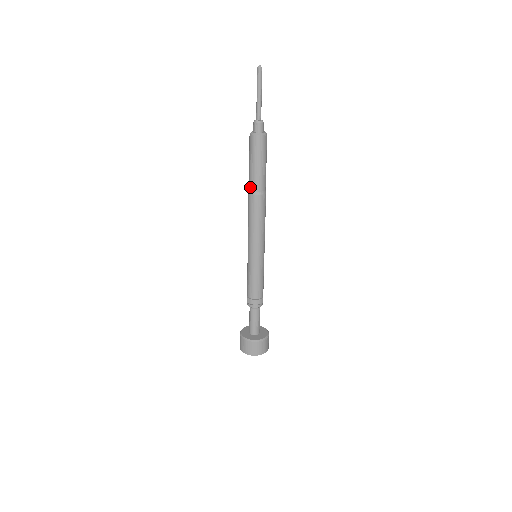
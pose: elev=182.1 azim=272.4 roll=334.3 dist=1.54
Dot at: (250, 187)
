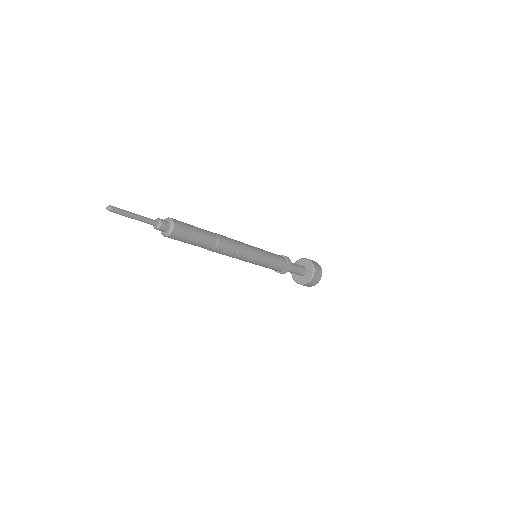
Dot at: occluded
